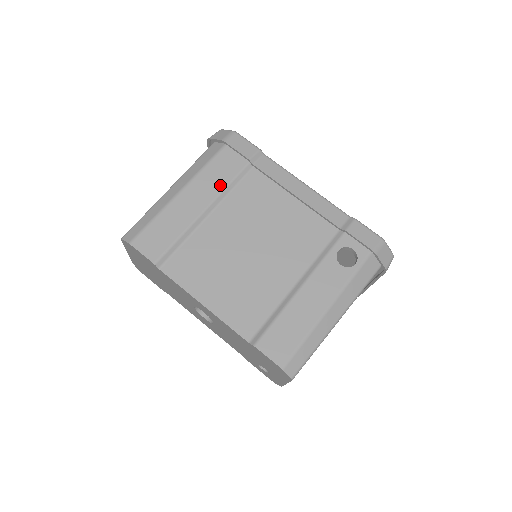
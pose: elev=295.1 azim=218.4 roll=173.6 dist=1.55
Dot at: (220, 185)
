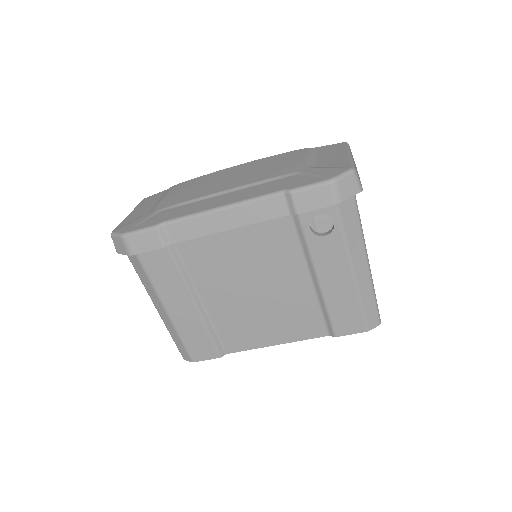
Dot at: (177, 280)
